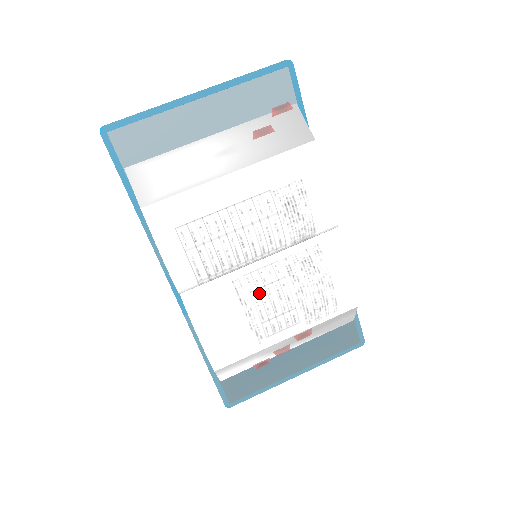
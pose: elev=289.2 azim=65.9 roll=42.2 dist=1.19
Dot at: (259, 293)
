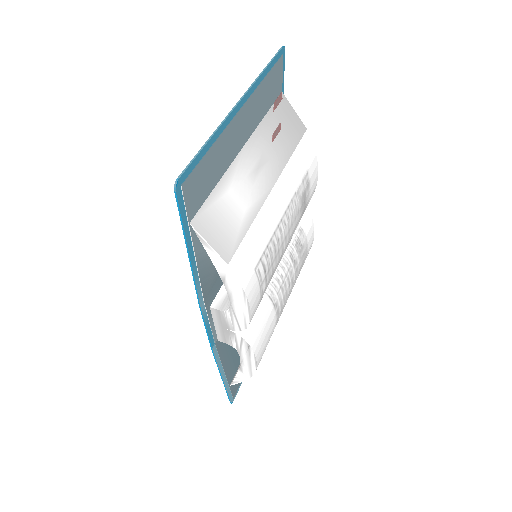
Dot at: (281, 290)
